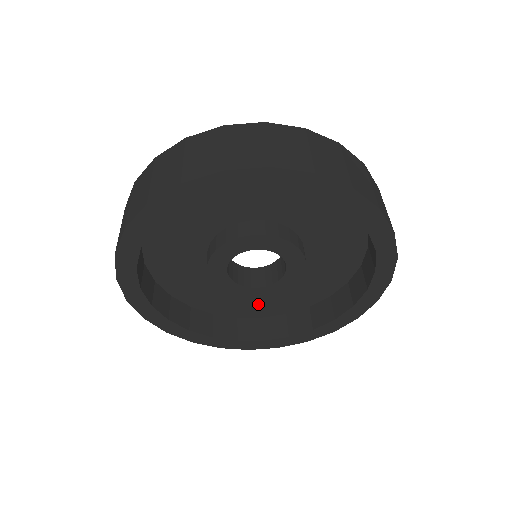
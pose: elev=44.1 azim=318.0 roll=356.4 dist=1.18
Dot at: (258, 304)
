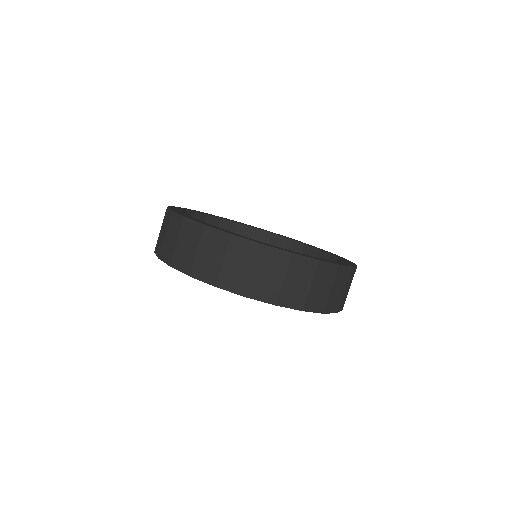
Dot at: occluded
